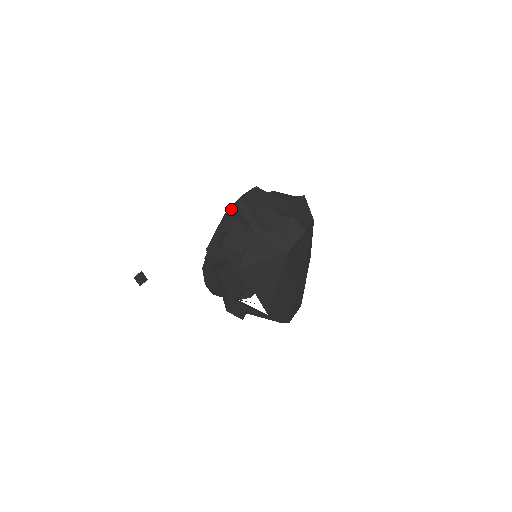
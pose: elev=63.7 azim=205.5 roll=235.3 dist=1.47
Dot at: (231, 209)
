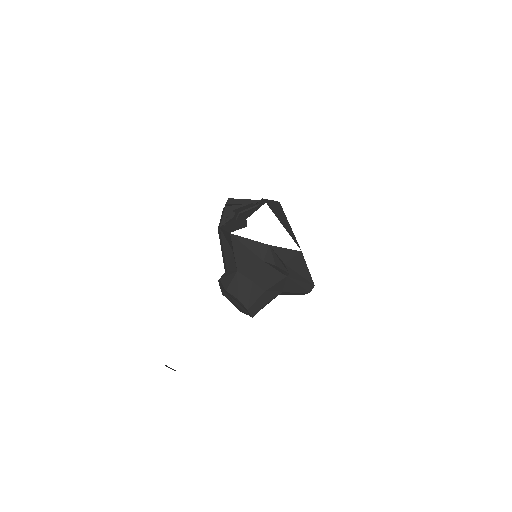
Dot at: (223, 216)
